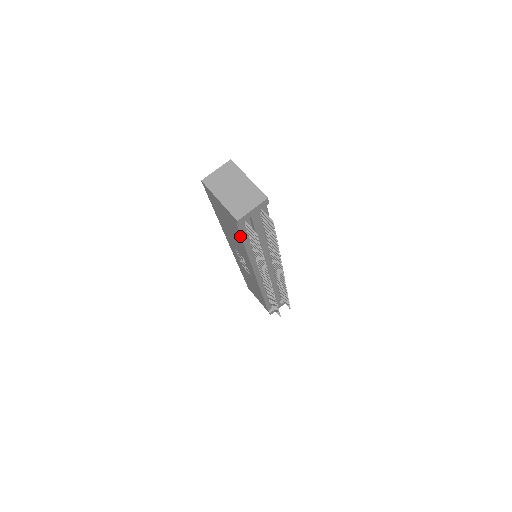
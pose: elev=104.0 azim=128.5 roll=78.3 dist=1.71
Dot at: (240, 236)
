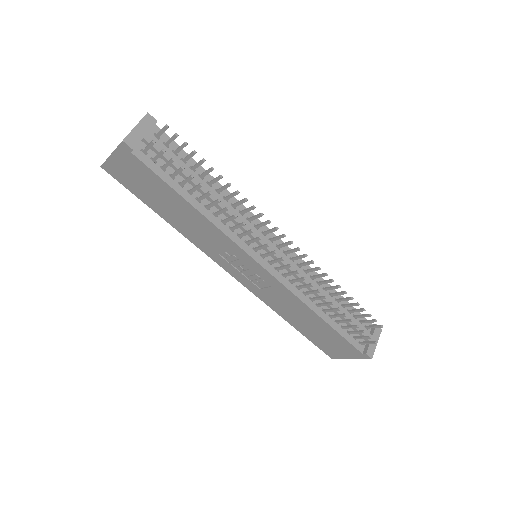
Dot at: (161, 180)
